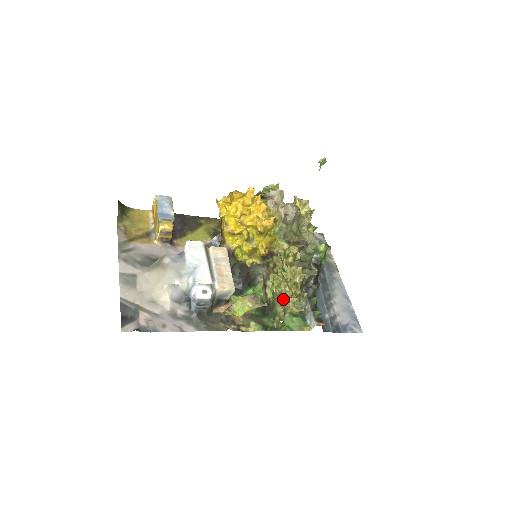
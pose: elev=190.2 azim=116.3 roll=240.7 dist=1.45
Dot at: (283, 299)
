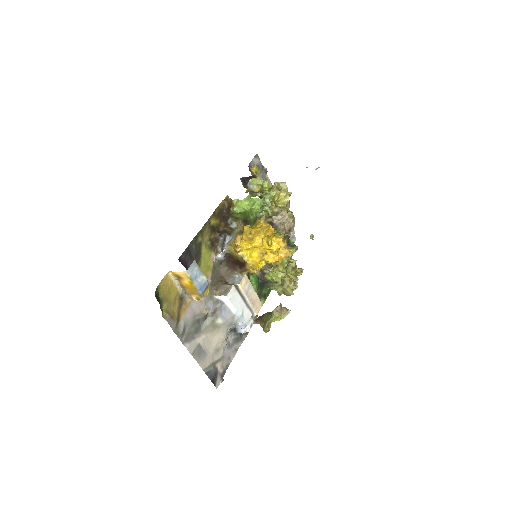
Dot at: (283, 284)
